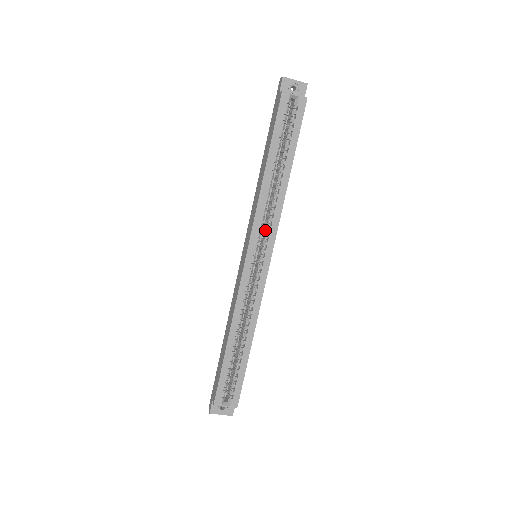
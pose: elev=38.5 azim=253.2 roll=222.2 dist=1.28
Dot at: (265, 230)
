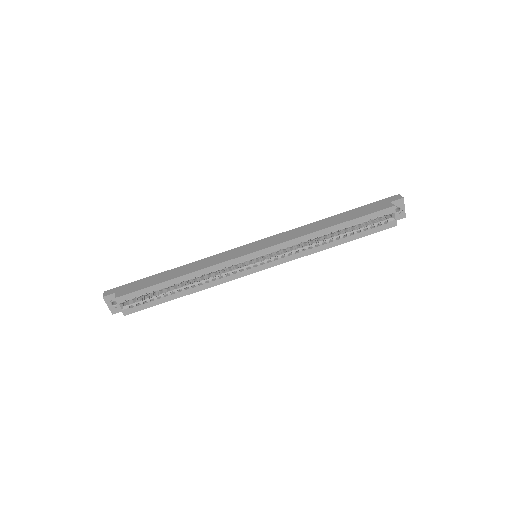
Dot at: occluded
